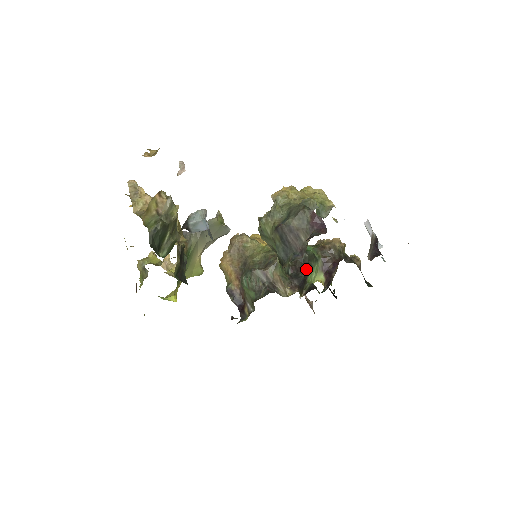
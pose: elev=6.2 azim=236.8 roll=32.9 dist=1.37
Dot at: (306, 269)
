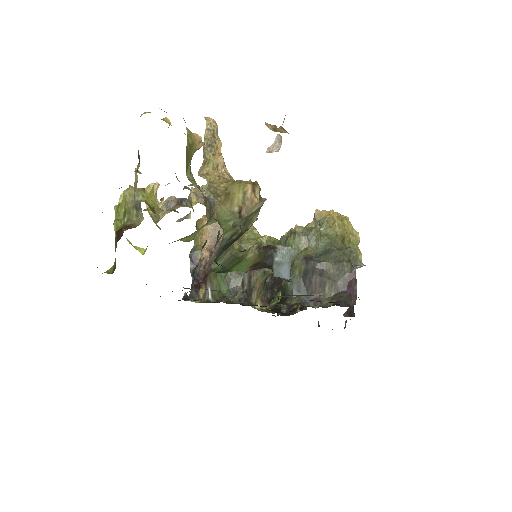
Dot at: occluded
